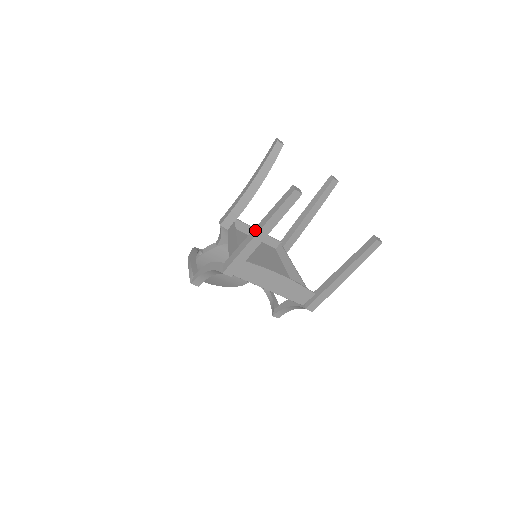
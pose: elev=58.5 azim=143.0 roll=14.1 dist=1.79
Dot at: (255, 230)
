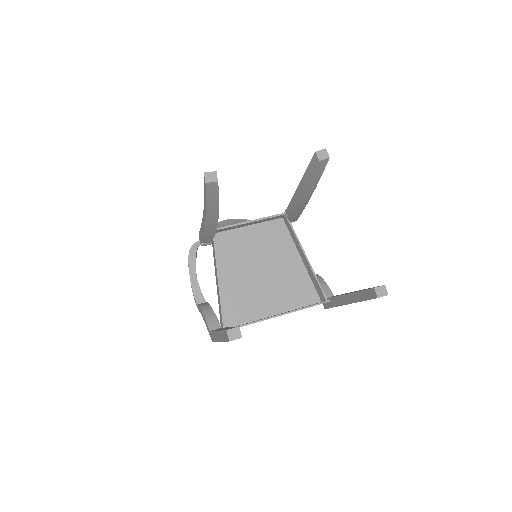
Dot at: (217, 335)
